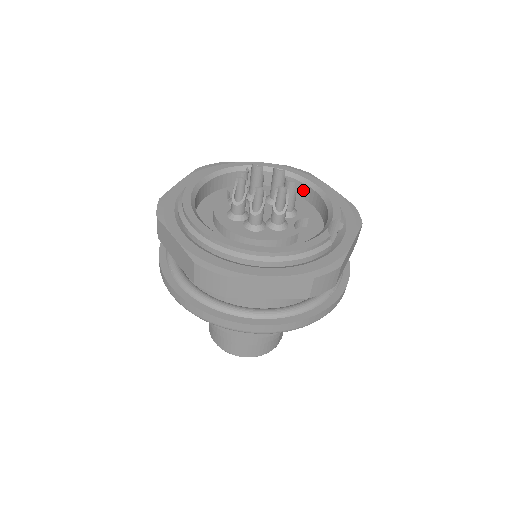
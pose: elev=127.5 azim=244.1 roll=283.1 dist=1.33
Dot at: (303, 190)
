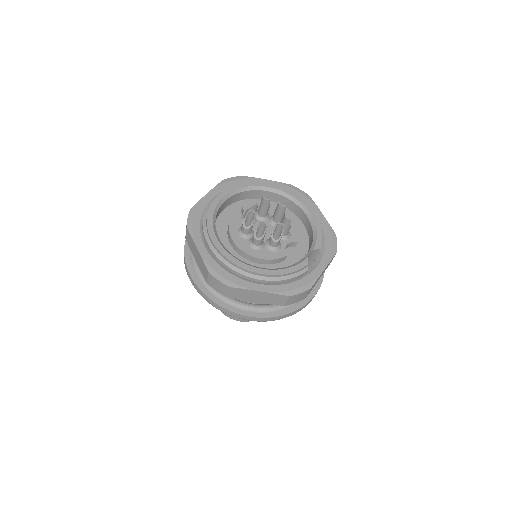
Dot at: (300, 213)
